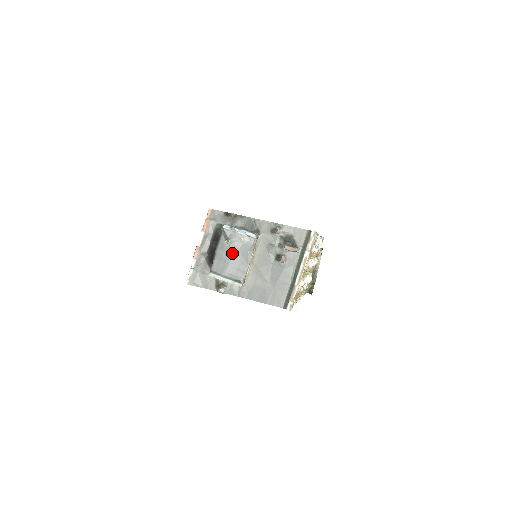
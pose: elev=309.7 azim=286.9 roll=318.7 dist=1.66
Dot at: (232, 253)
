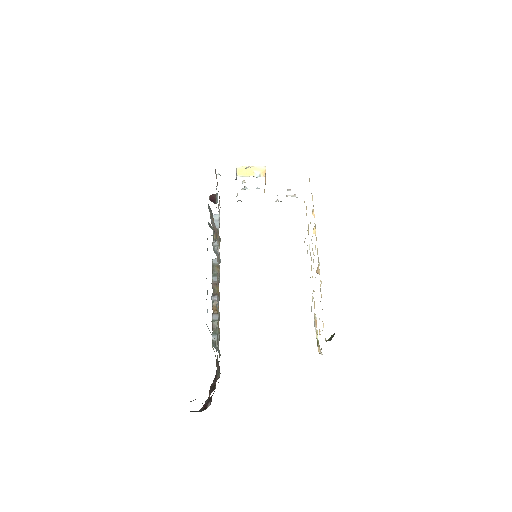
Dot at: occluded
